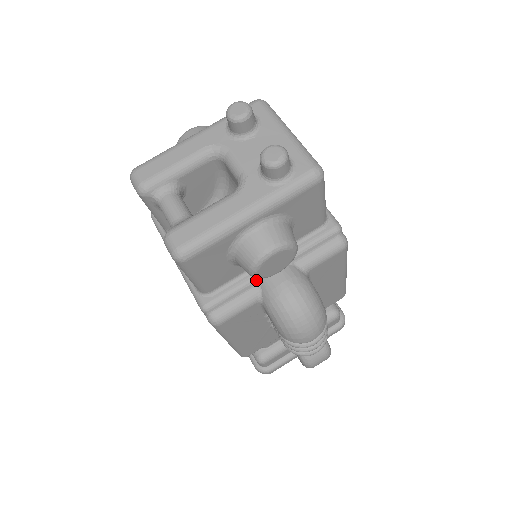
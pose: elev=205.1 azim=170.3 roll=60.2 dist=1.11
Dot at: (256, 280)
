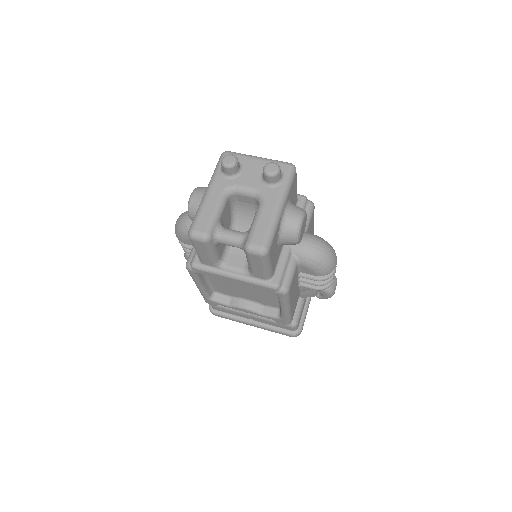
Dot at: (289, 252)
